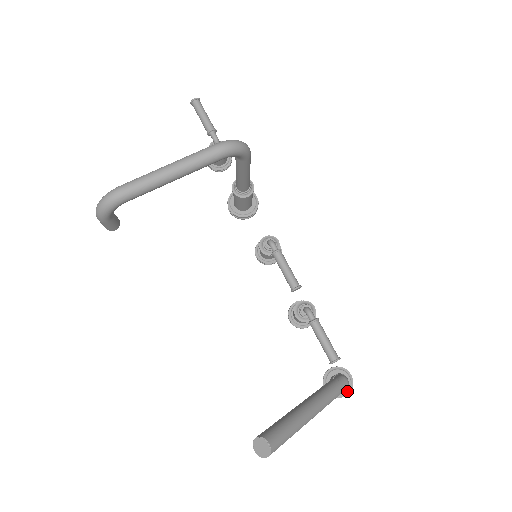
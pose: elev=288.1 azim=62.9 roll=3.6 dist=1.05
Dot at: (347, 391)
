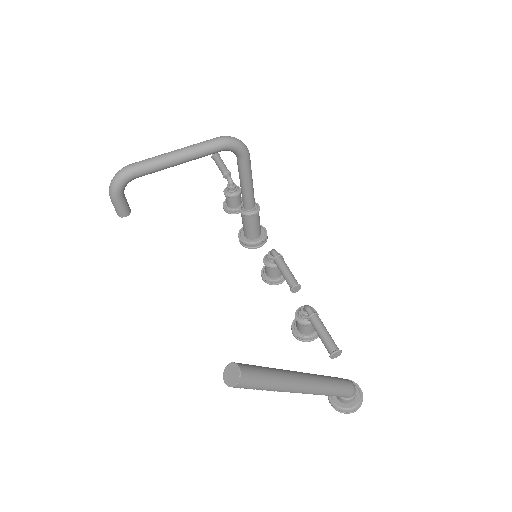
Dot at: (356, 405)
